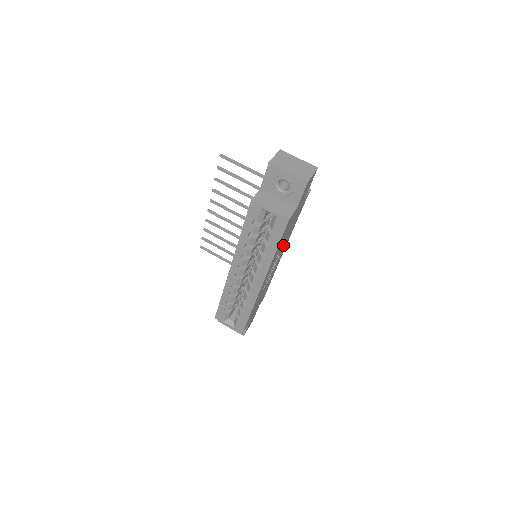
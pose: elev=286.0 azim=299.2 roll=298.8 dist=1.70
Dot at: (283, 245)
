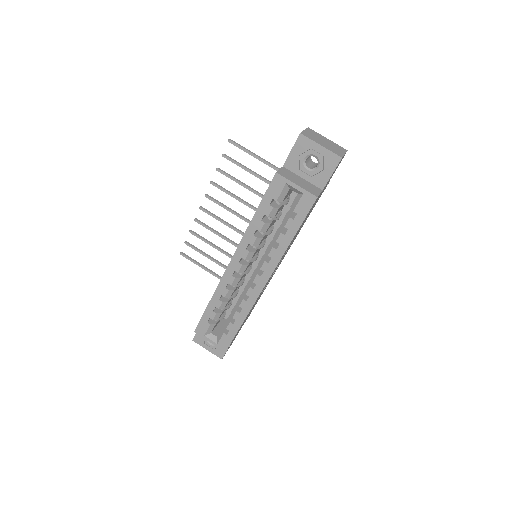
Dot at: occluded
